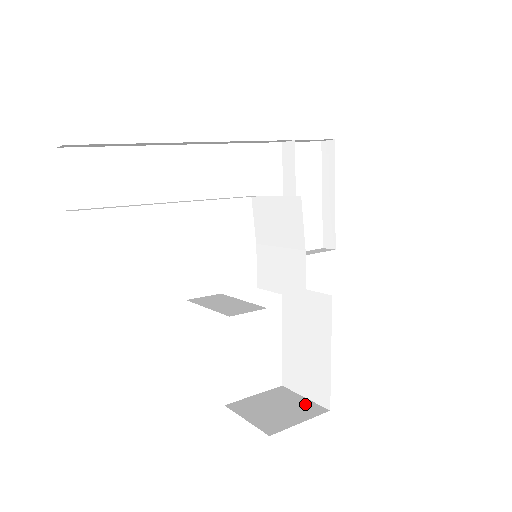
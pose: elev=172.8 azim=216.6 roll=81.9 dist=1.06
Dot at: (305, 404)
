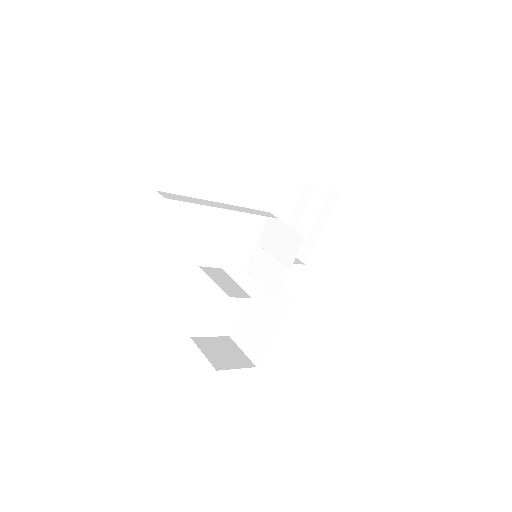
Dot at: (242, 356)
